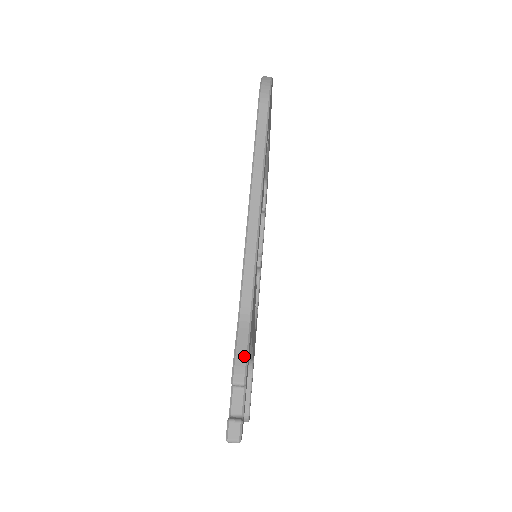
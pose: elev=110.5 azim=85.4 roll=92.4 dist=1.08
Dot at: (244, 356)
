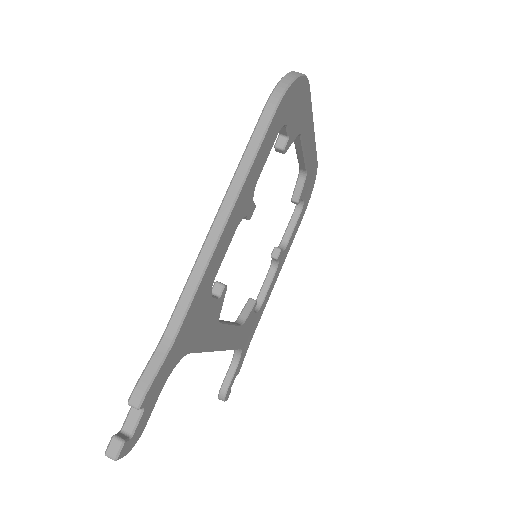
Dot at: (148, 381)
